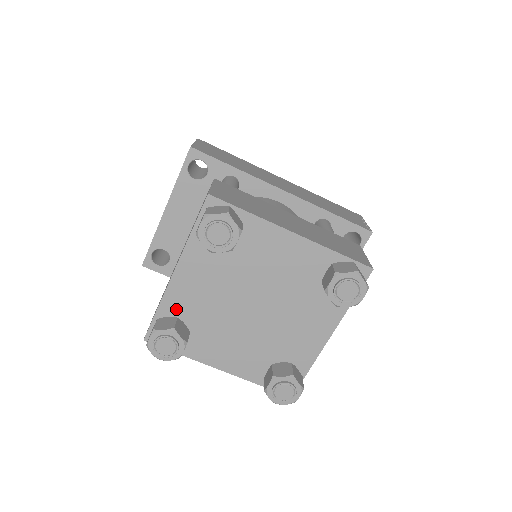
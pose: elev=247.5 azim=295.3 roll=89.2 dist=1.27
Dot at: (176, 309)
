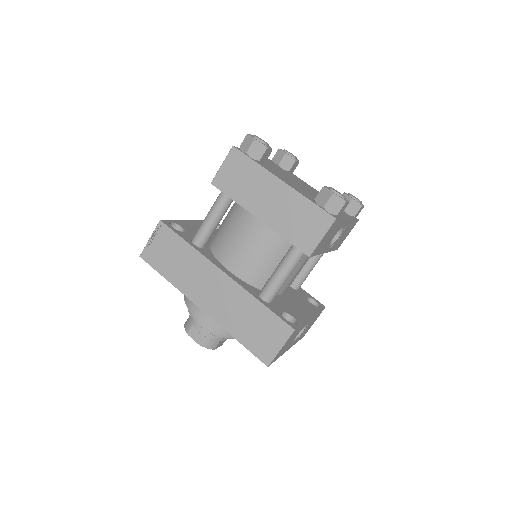
Dot at: occluded
